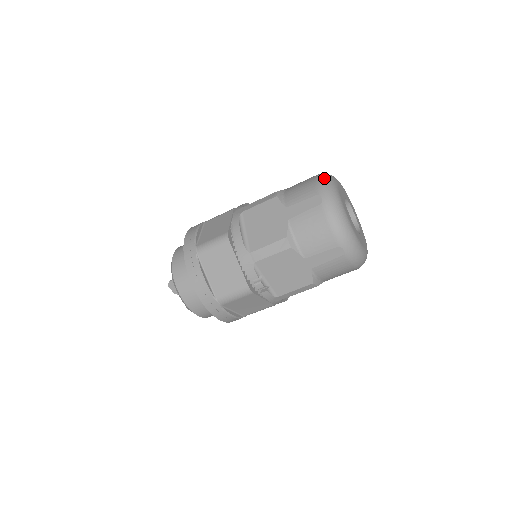
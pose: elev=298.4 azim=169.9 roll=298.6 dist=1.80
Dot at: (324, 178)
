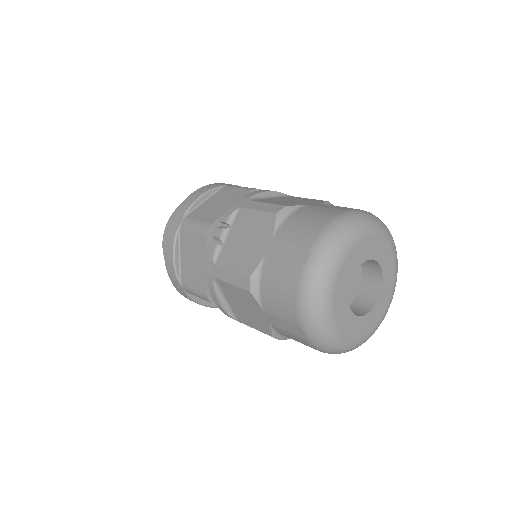
Dot at: occluded
